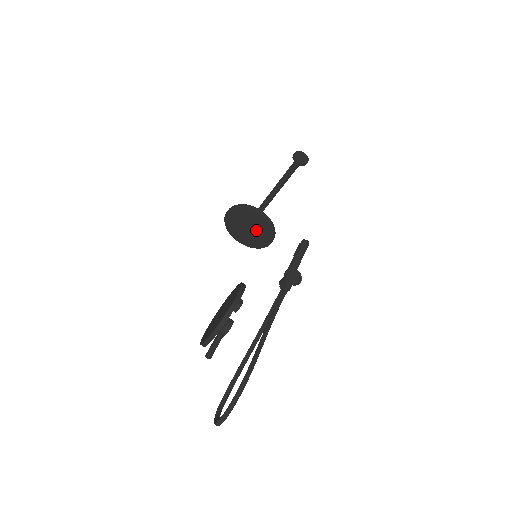
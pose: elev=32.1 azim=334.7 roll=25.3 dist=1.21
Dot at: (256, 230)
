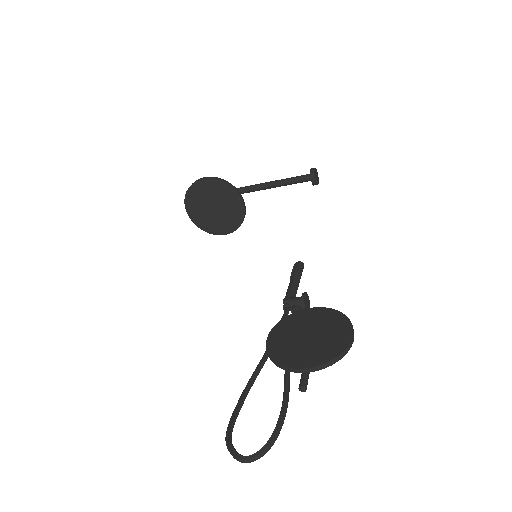
Dot at: (221, 214)
